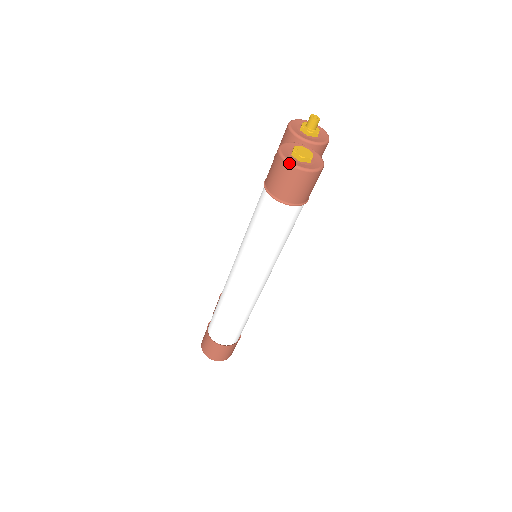
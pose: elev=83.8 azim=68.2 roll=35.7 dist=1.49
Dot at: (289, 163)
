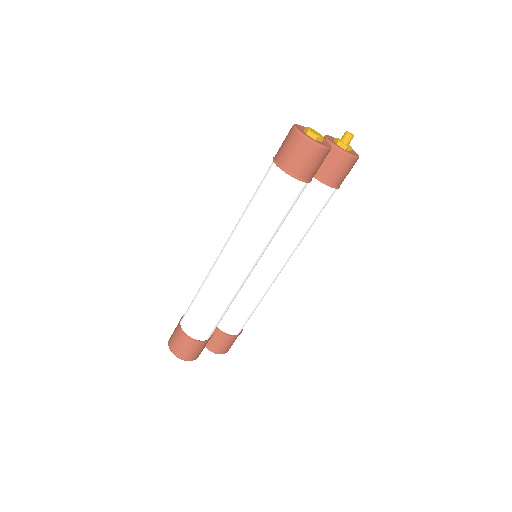
Dot at: (295, 127)
